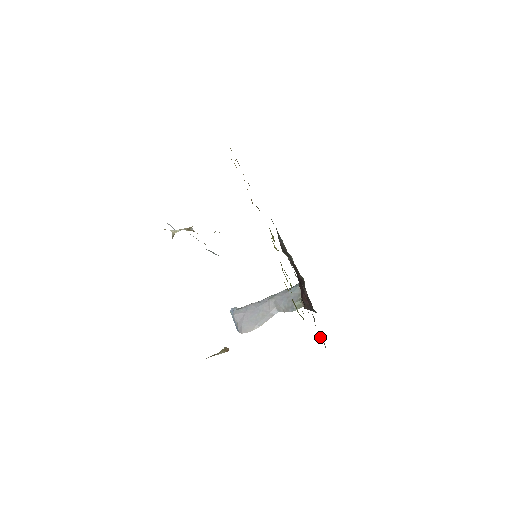
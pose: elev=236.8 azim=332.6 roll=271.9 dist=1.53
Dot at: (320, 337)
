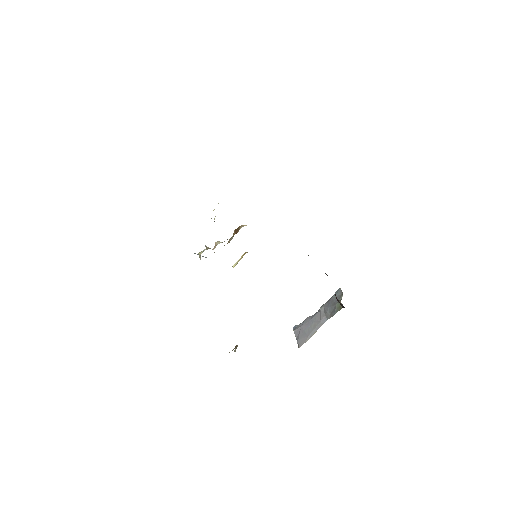
Dot at: occluded
